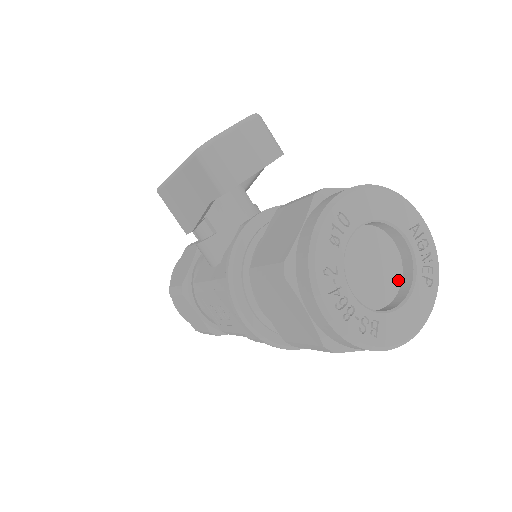
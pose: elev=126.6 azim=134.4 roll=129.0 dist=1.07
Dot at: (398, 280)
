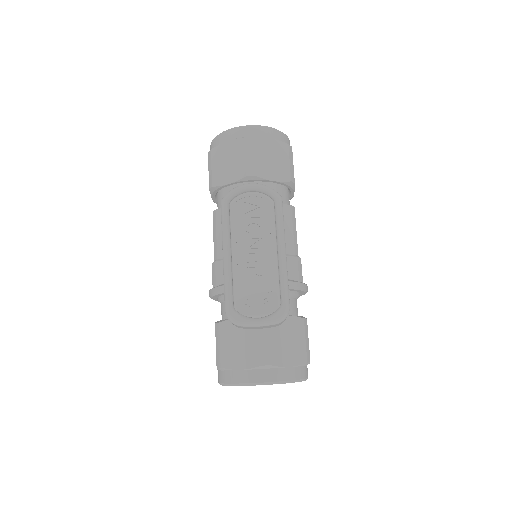
Dot at: occluded
